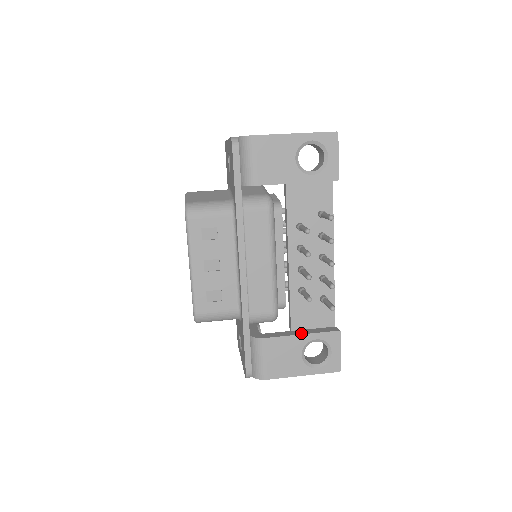
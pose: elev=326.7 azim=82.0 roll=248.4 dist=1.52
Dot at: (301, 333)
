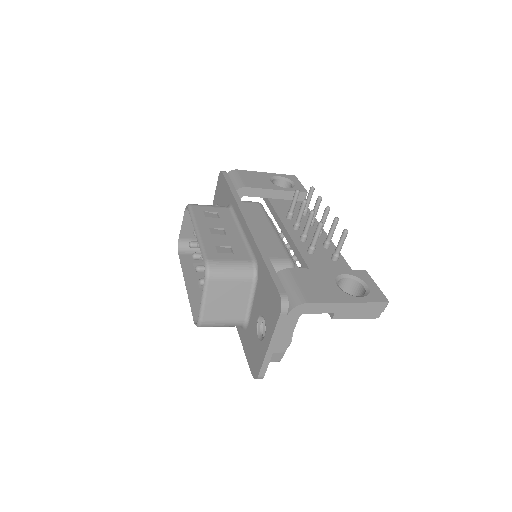
Dot at: (326, 271)
